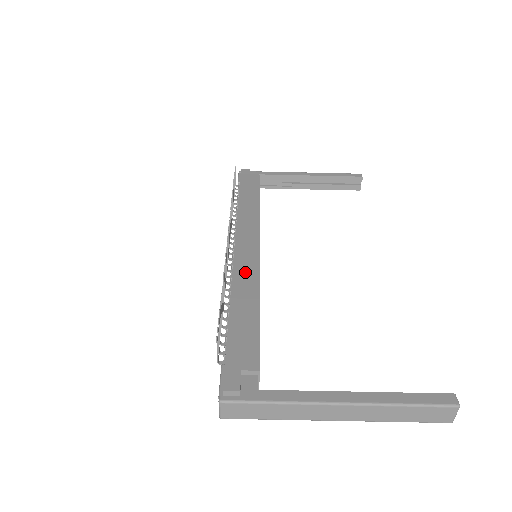
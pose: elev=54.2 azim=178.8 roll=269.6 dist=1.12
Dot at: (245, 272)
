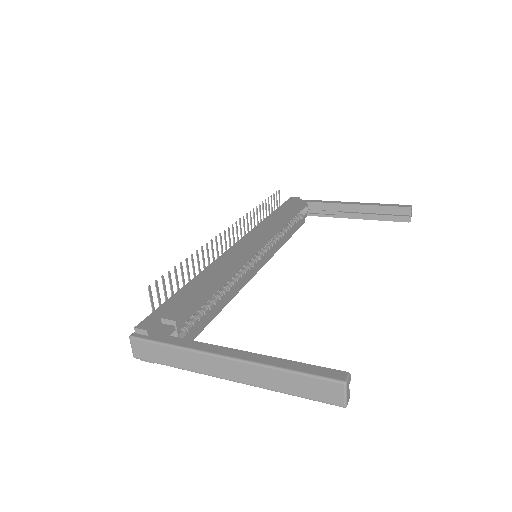
Dot at: (227, 260)
